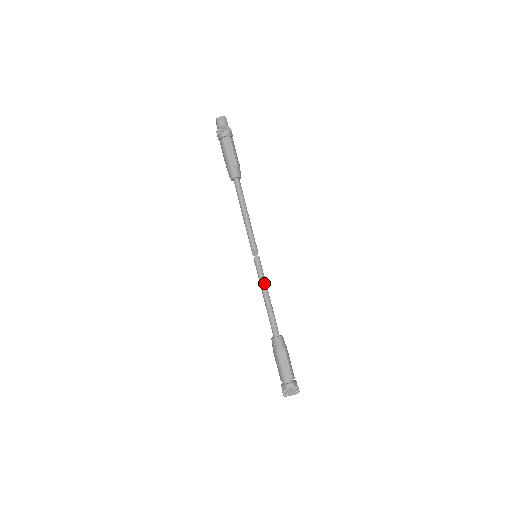
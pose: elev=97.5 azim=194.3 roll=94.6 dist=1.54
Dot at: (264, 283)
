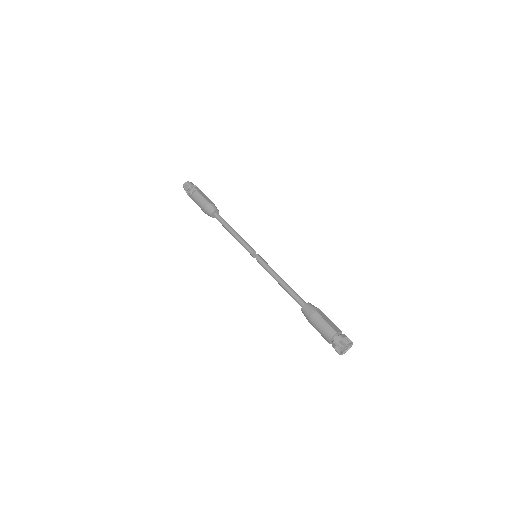
Dot at: occluded
